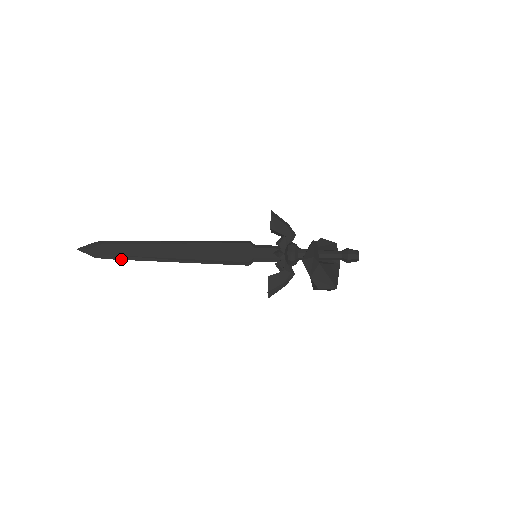
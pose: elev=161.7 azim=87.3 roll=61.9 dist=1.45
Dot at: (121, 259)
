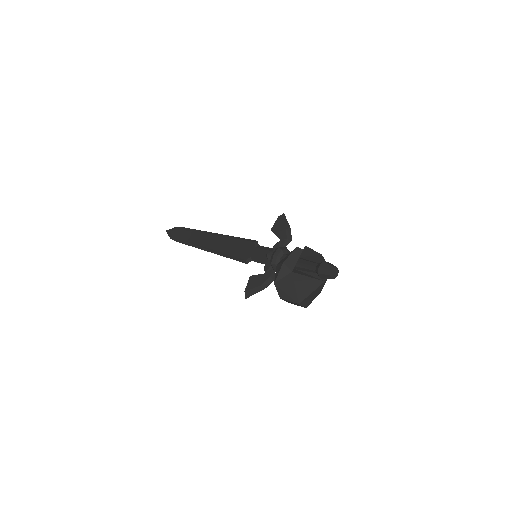
Dot at: (181, 242)
